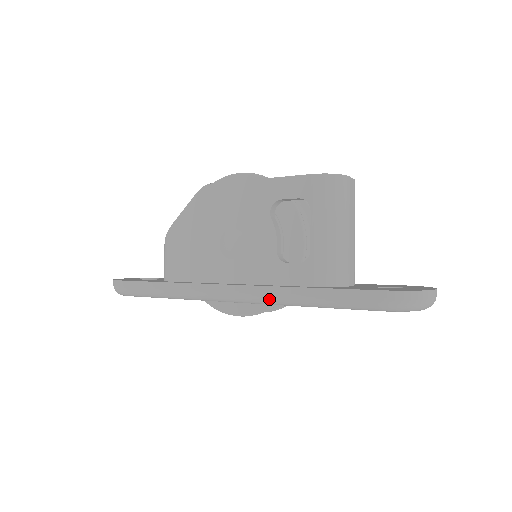
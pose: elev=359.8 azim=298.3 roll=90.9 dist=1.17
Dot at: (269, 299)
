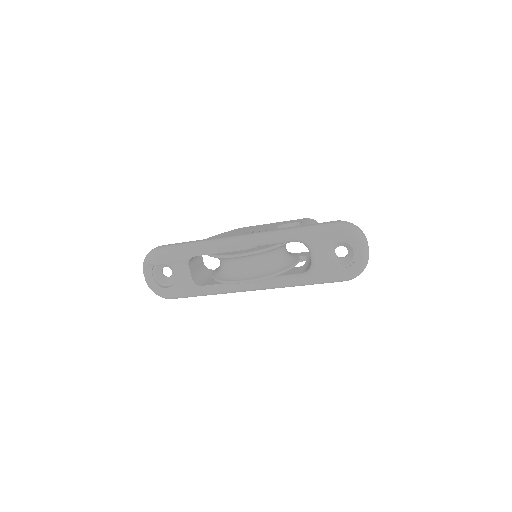
Dot at: (268, 233)
